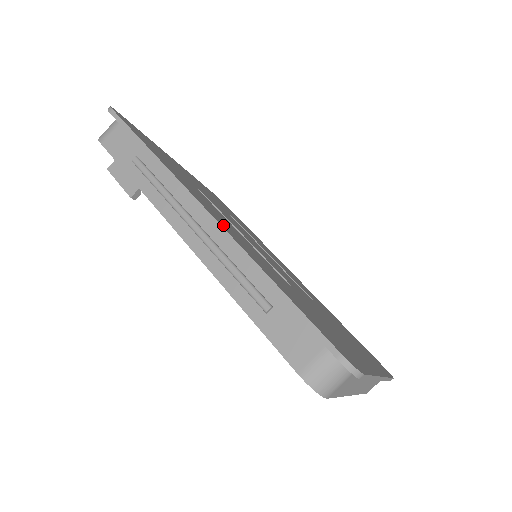
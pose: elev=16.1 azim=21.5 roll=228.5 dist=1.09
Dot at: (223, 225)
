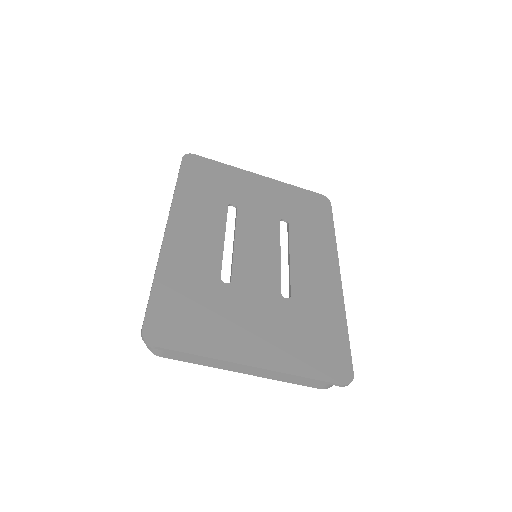
Dot at: (174, 239)
